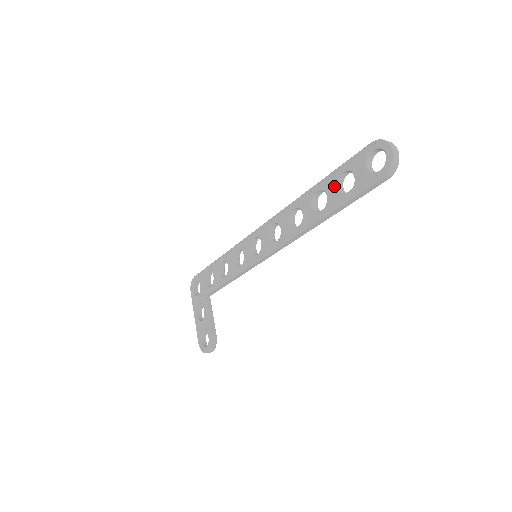
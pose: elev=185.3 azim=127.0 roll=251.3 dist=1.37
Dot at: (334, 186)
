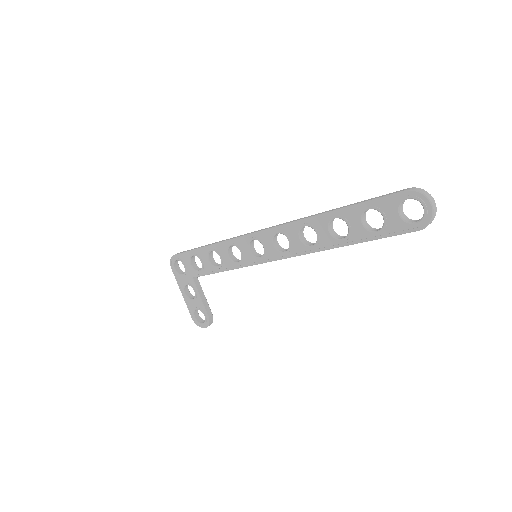
Dot at: (357, 220)
